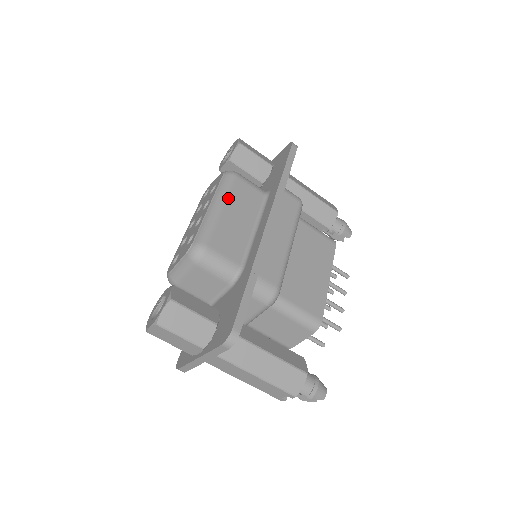
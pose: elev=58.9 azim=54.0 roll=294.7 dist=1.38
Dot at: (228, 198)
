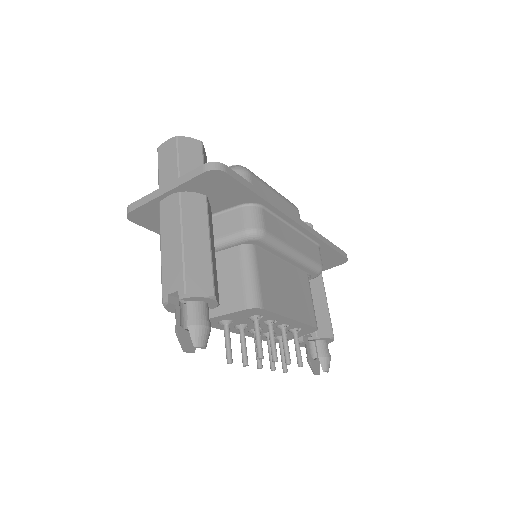
Dot at: (283, 199)
